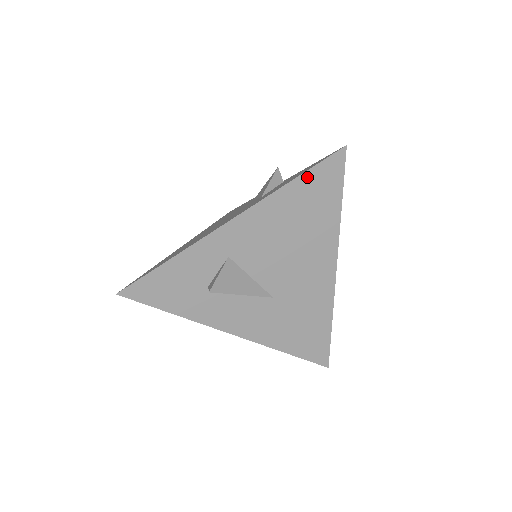
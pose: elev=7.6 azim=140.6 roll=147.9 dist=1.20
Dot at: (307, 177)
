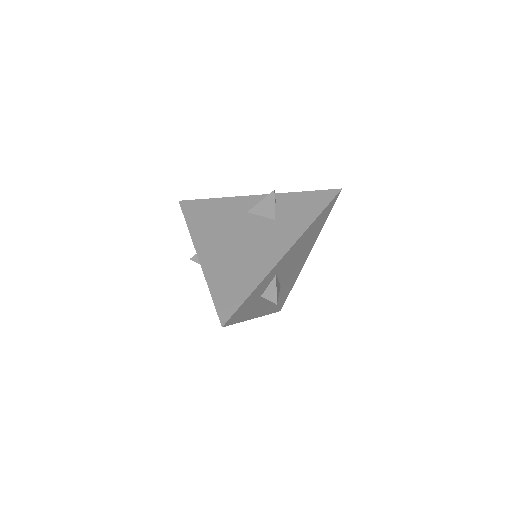
Dot at: (323, 213)
